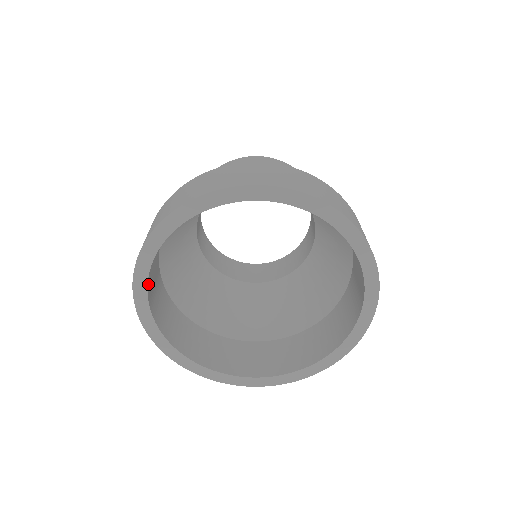
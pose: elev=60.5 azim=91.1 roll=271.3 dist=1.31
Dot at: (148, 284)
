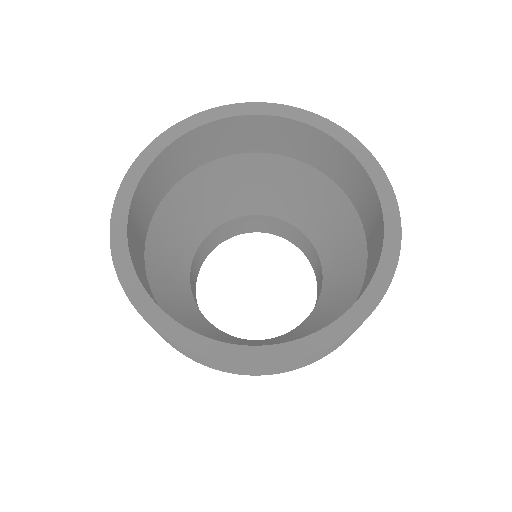
Dot at: (132, 204)
